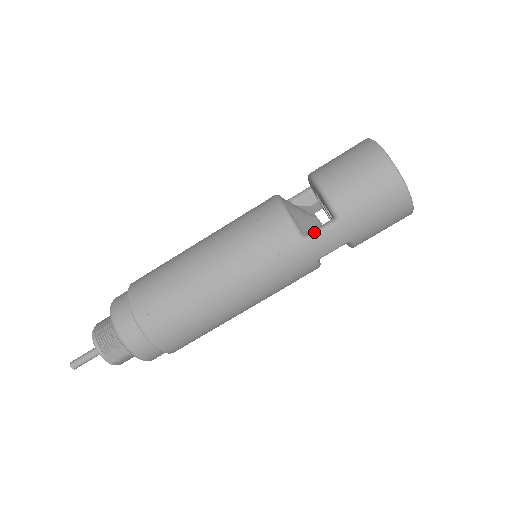
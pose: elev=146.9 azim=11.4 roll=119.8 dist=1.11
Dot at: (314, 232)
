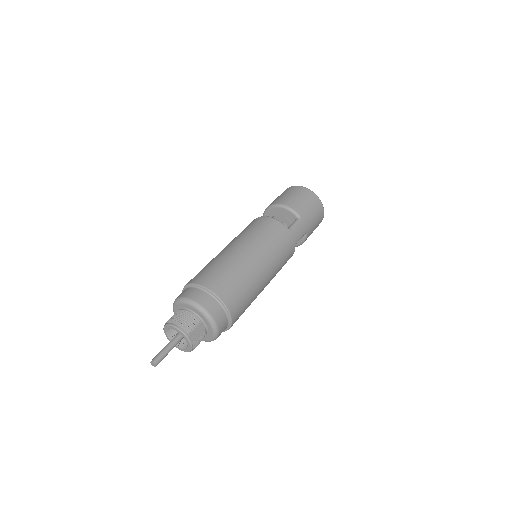
Dot at: (292, 225)
